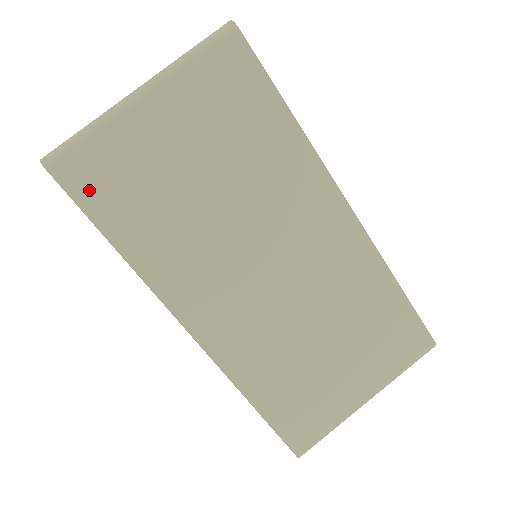
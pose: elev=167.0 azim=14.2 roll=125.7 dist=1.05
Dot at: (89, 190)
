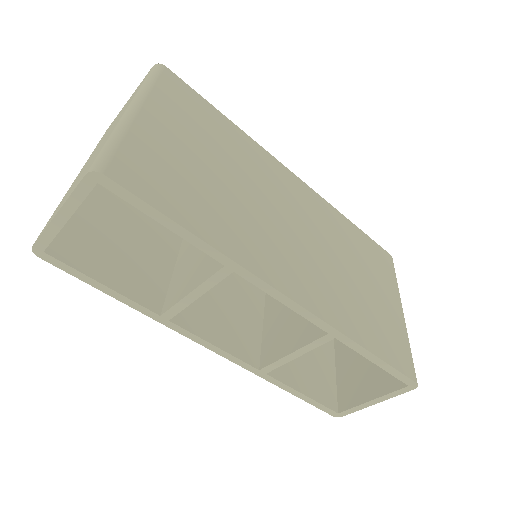
Dot at: (147, 188)
